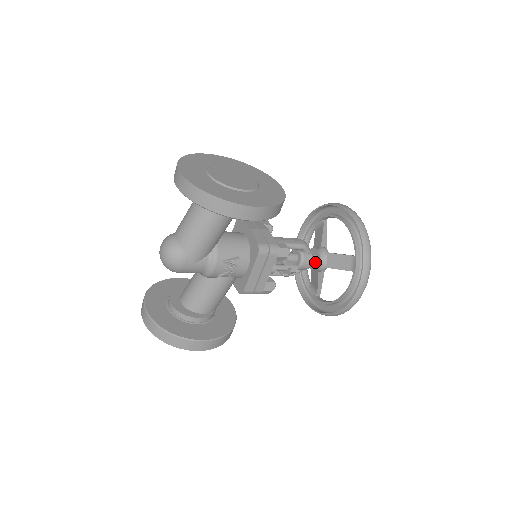
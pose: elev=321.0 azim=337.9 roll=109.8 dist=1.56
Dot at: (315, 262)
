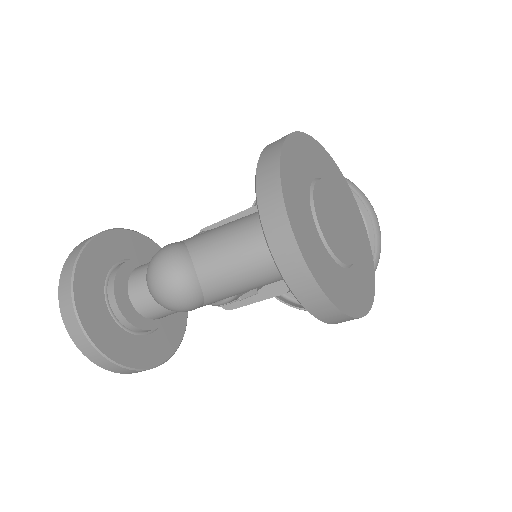
Dot at: occluded
